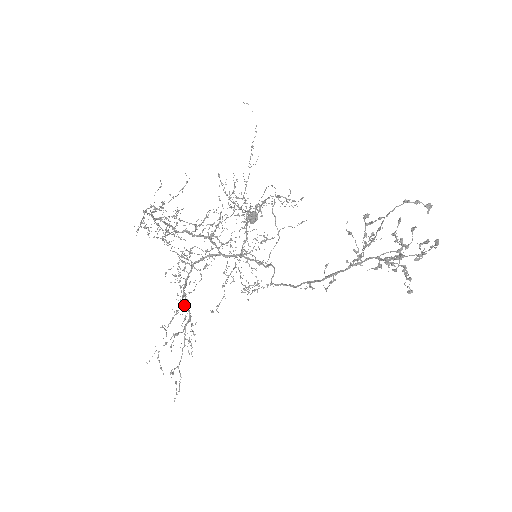
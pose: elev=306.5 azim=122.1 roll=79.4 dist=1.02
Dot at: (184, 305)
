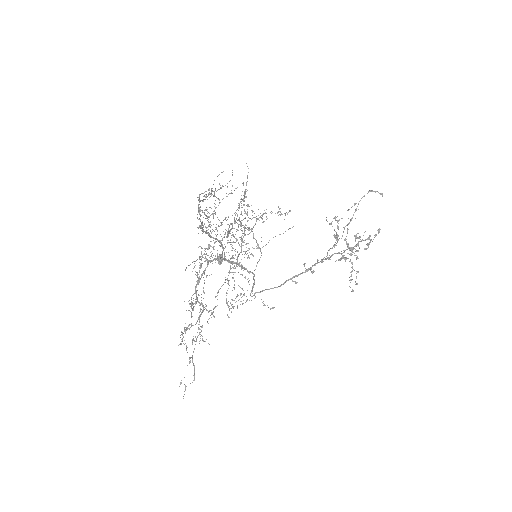
Dot at: (204, 292)
